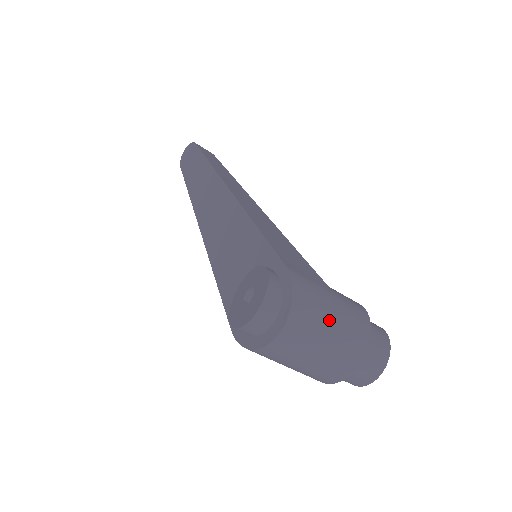
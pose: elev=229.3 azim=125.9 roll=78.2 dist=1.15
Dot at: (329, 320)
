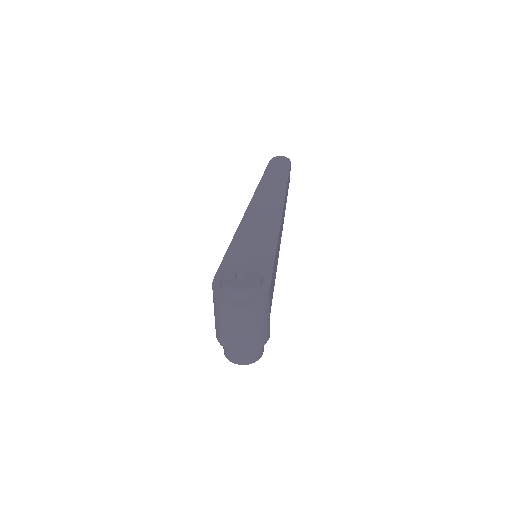
Dot at: (258, 324)
